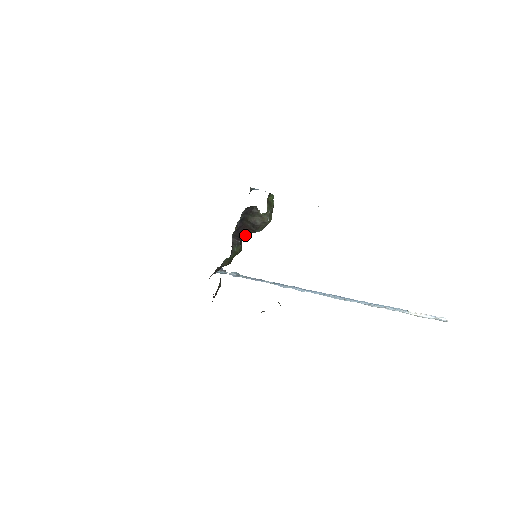
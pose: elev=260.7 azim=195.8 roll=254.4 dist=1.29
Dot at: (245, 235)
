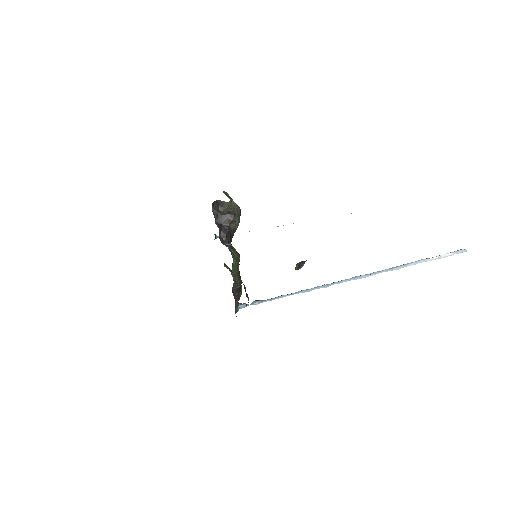
Dot at: (231, 238)
